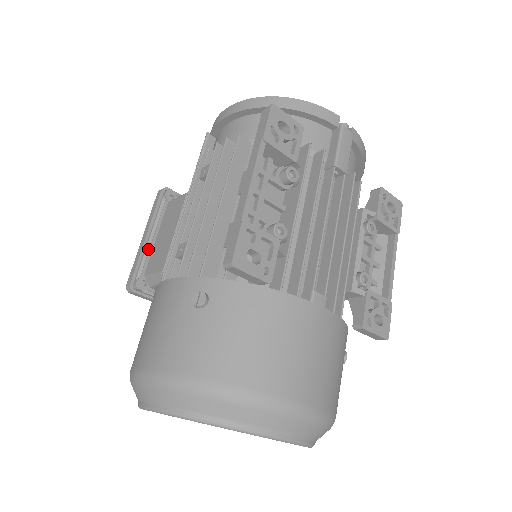
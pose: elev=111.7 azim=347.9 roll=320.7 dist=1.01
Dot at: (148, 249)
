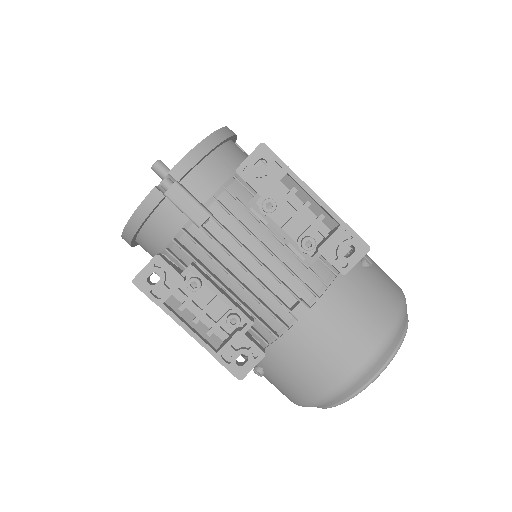
Dot at: occluded
